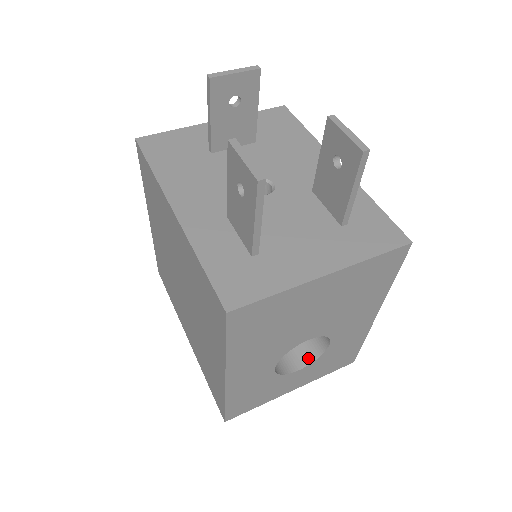
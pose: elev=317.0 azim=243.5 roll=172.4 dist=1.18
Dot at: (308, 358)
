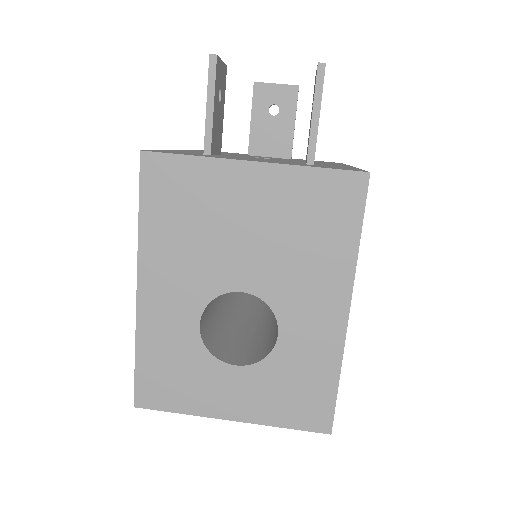
Dot at: (254, 359)
